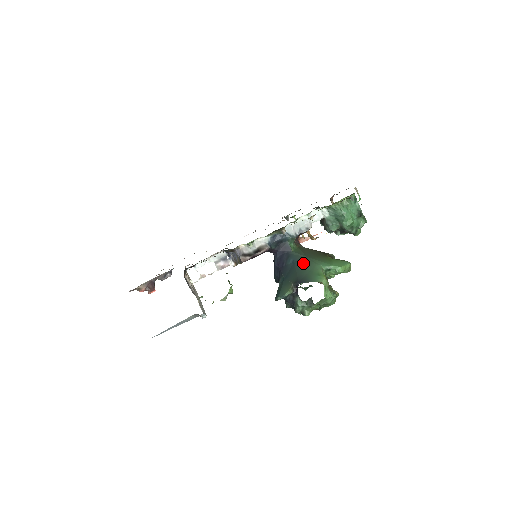
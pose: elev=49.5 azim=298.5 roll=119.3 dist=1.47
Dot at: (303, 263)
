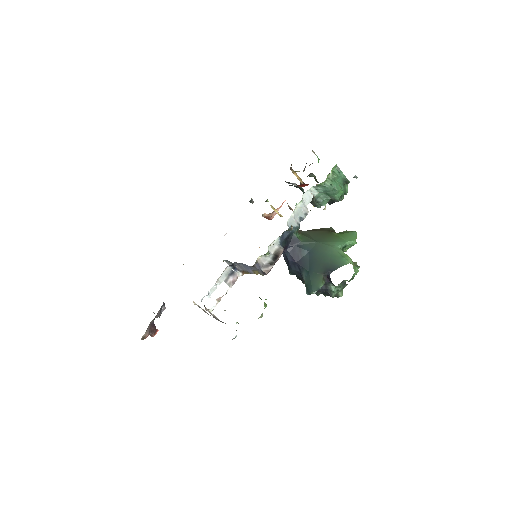
Dot at: (319, 250)
